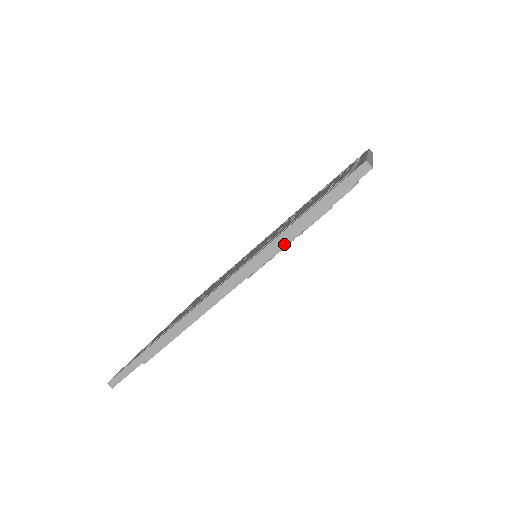
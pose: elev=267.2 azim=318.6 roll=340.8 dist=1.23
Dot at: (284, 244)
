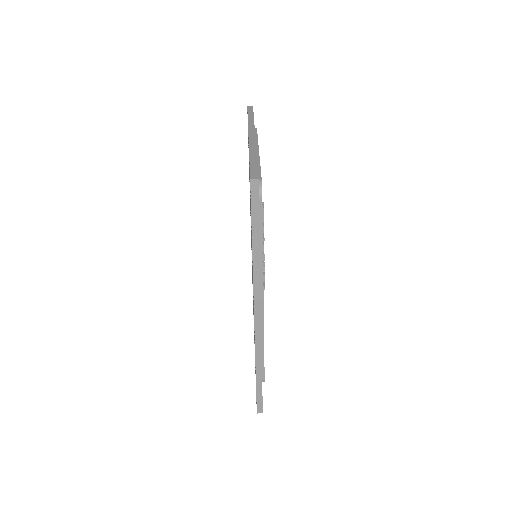
Dot at: (261, 255)
